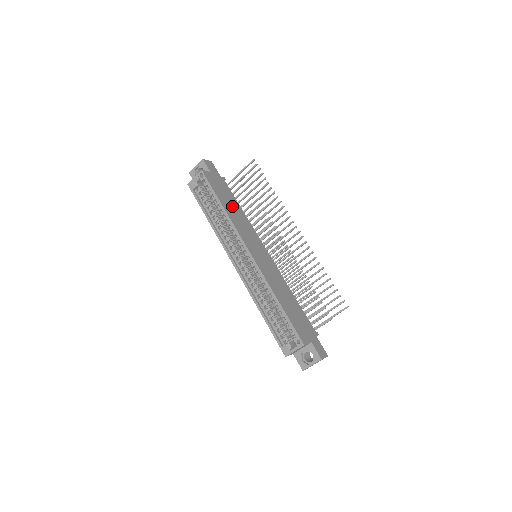
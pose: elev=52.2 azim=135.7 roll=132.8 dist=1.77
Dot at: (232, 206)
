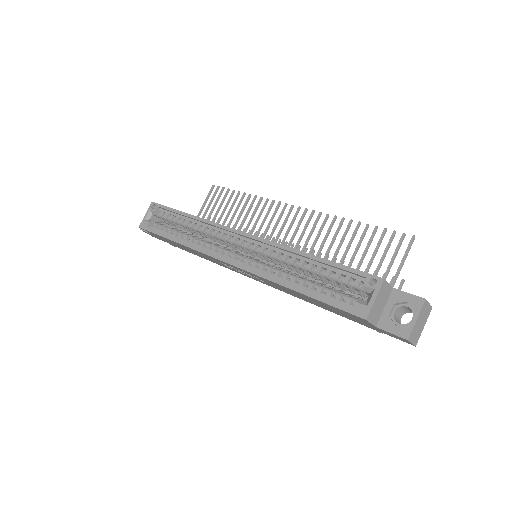
Dot at: occluded
